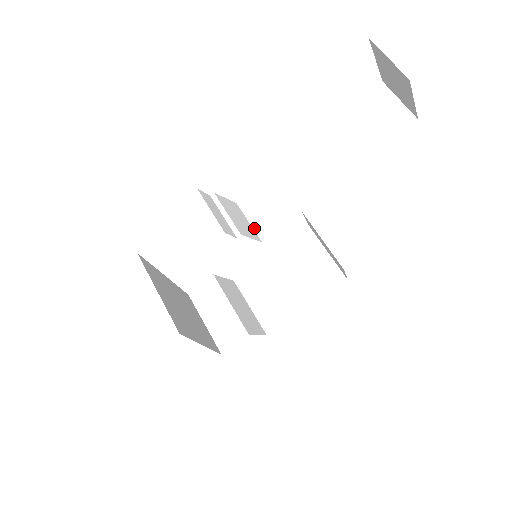
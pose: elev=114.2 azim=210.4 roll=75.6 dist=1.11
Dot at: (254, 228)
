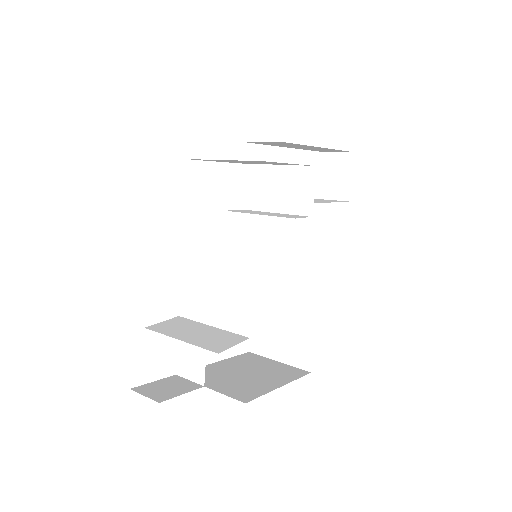
Dot at: (271, 204)
